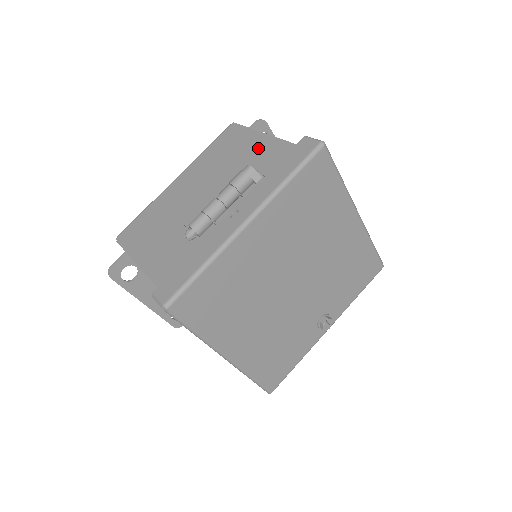
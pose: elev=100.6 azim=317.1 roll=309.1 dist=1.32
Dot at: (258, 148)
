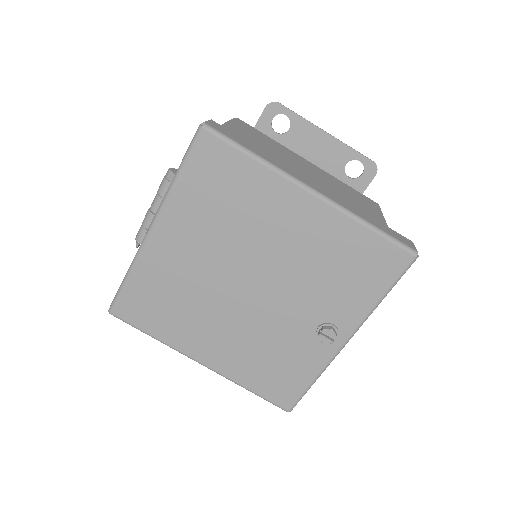
Dot at: occluded
